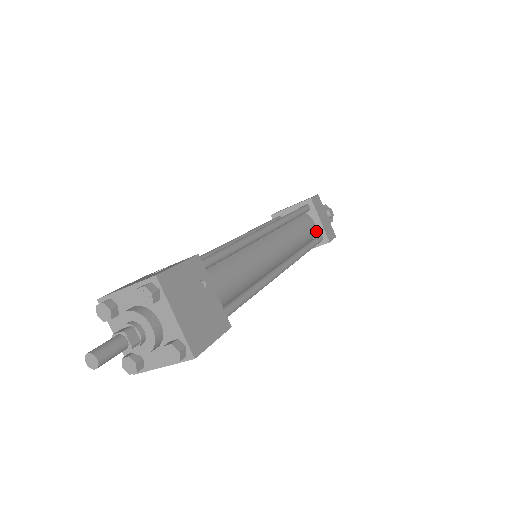
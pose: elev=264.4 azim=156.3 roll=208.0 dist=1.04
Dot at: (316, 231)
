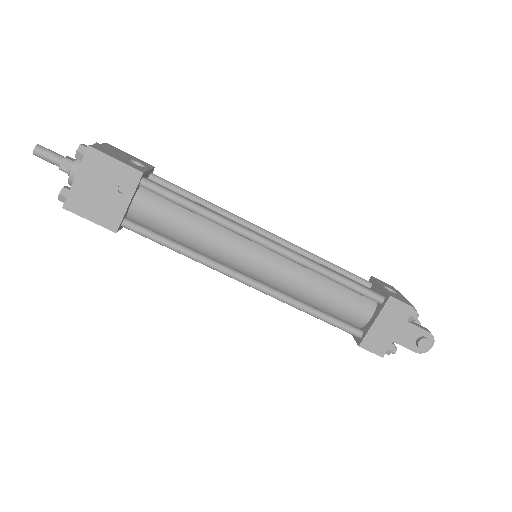
Dot at: (365, 325)
